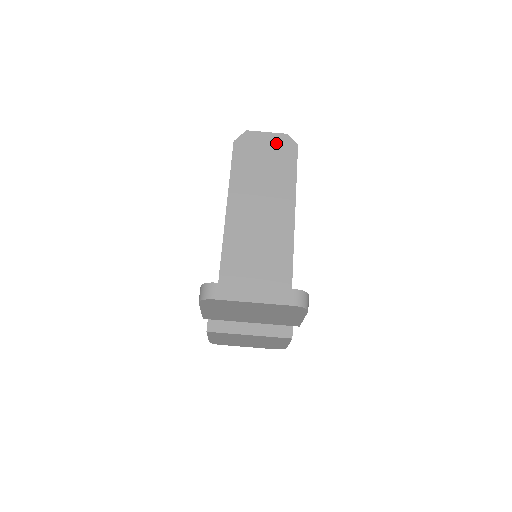
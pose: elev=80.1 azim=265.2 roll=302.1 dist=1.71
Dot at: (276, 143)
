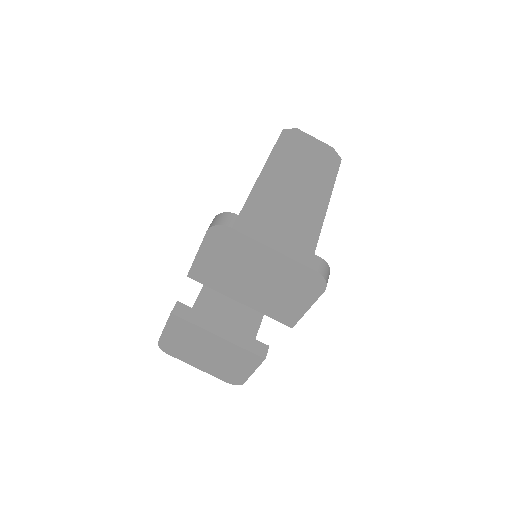
Dot at: (322, 149)
